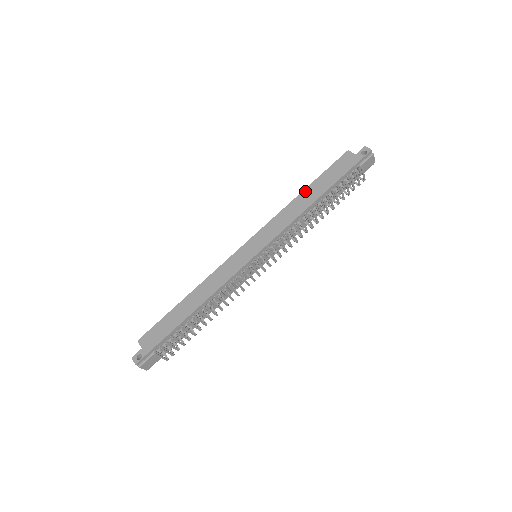
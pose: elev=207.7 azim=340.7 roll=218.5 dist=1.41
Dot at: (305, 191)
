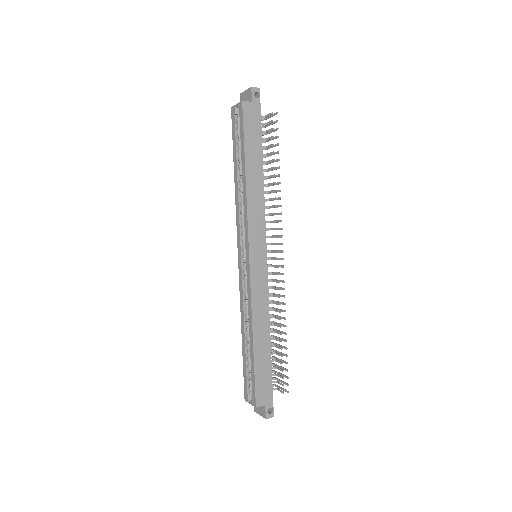
Dot at: (247, 170)
